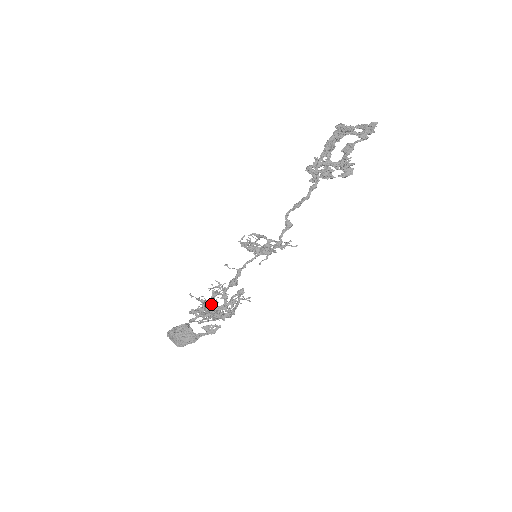
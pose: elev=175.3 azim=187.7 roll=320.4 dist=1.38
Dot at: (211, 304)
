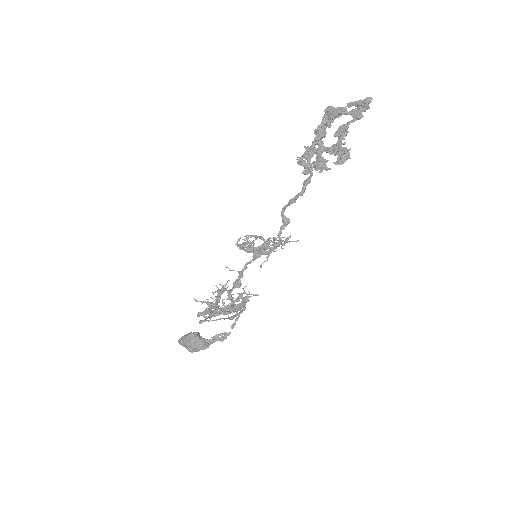
Dot at: (218, 302)
